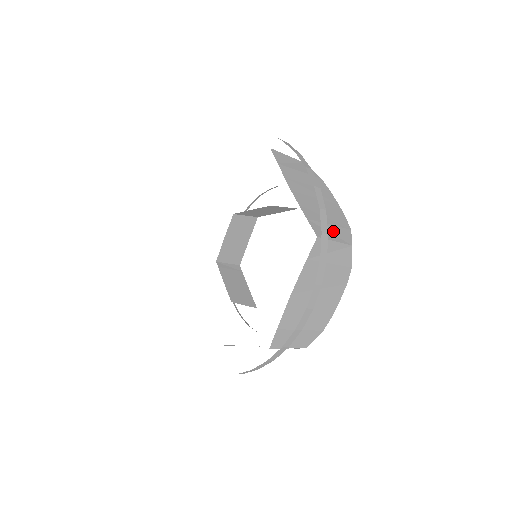
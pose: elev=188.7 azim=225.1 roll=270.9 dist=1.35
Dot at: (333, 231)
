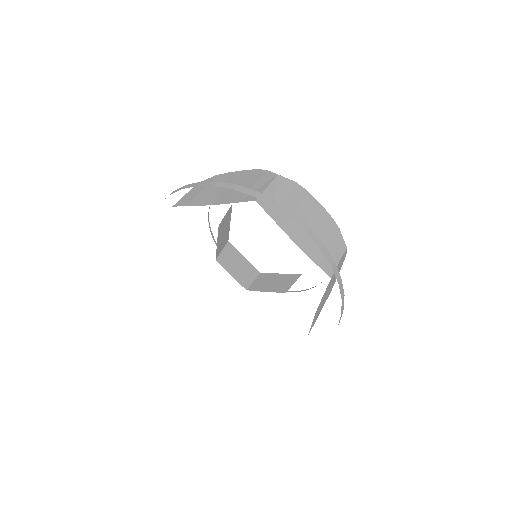
Dot at: (333, 251)
